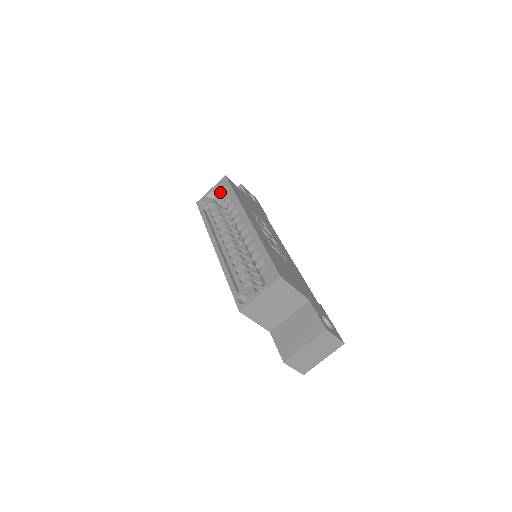
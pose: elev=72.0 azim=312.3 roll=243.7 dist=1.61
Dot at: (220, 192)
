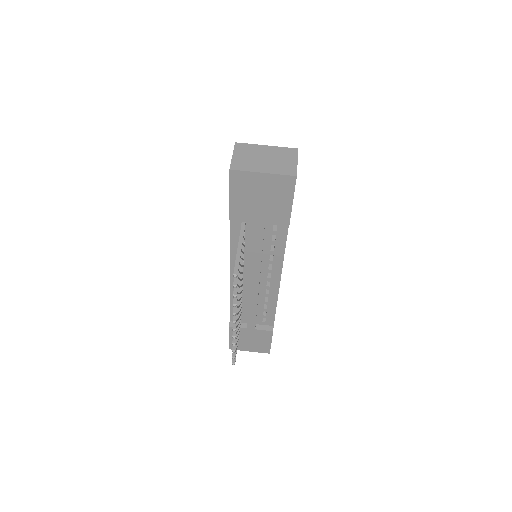
Dot at: occluded
